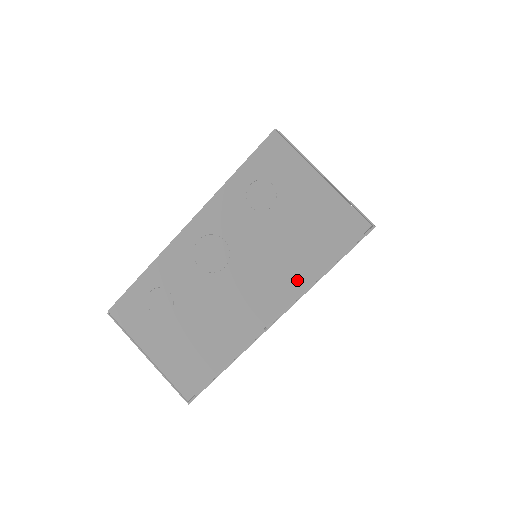
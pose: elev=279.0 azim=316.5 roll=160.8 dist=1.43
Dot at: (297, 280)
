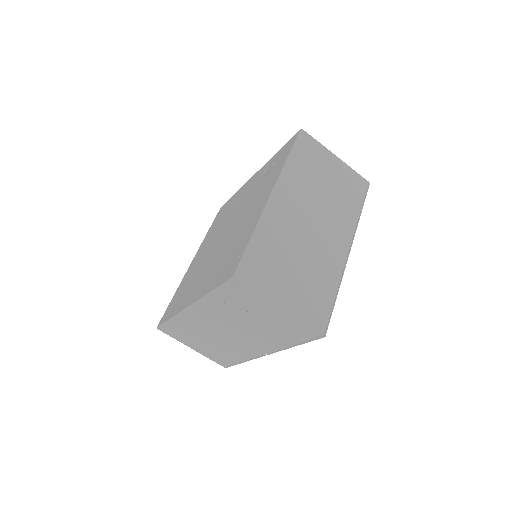
Dot at: (275, 345)
